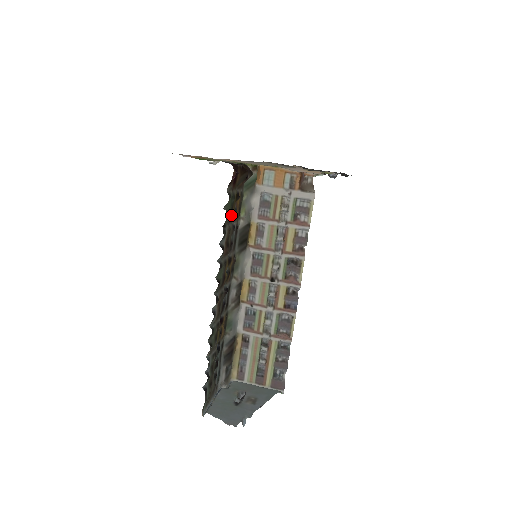
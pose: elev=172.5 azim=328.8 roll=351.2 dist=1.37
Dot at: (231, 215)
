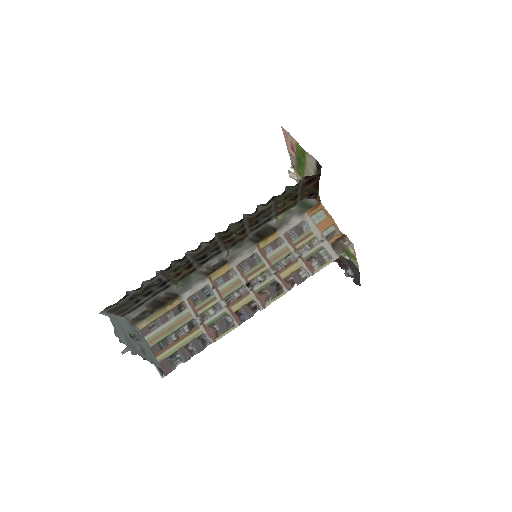
Dot at: (283, 199)
